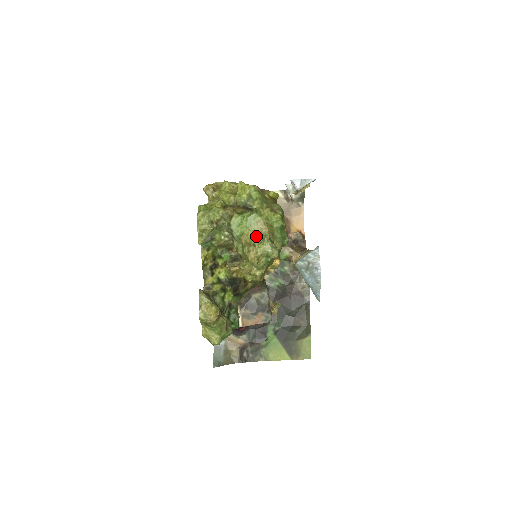
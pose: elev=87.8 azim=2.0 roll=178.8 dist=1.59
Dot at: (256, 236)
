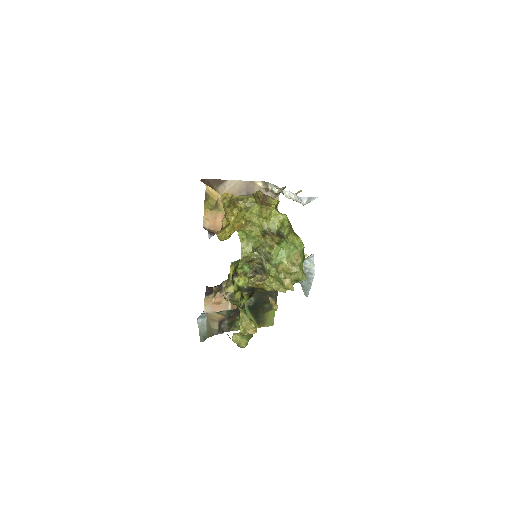
Dot at: (294, 267)
